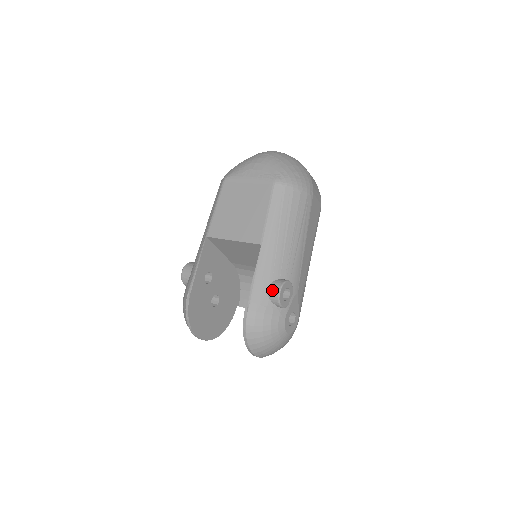
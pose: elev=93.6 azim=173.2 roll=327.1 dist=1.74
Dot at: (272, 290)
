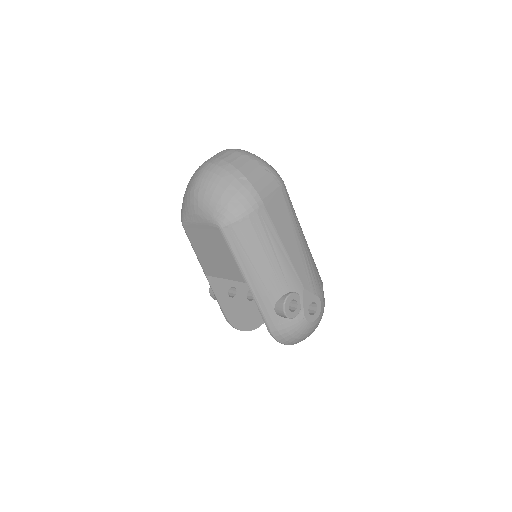
Dot at: (278, 313)
